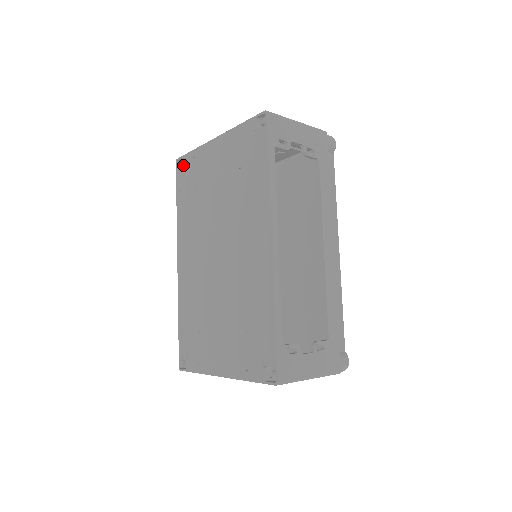
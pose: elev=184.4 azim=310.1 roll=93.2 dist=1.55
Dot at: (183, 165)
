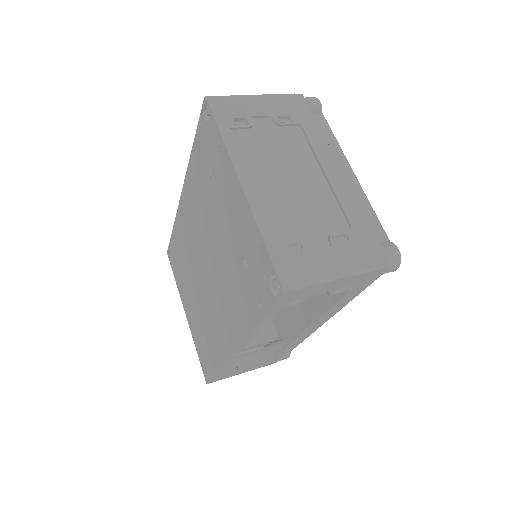
Dot at: (208, 123)
